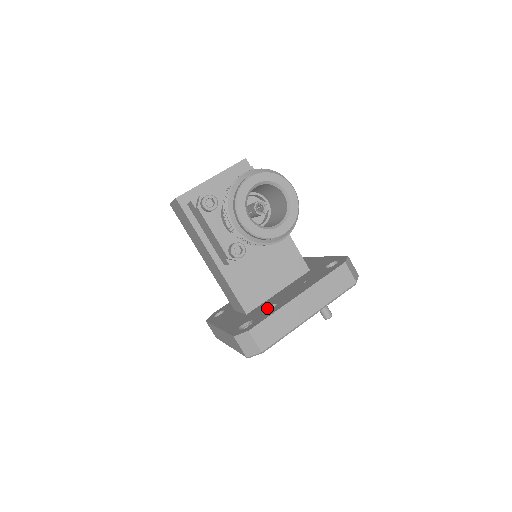
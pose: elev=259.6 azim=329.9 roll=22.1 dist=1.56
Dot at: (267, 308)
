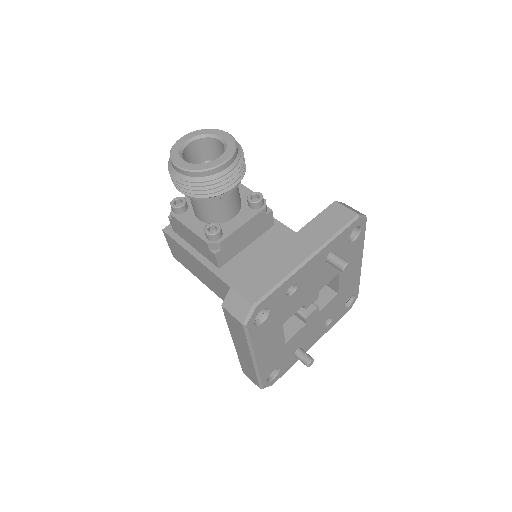
Dot at: occluded
